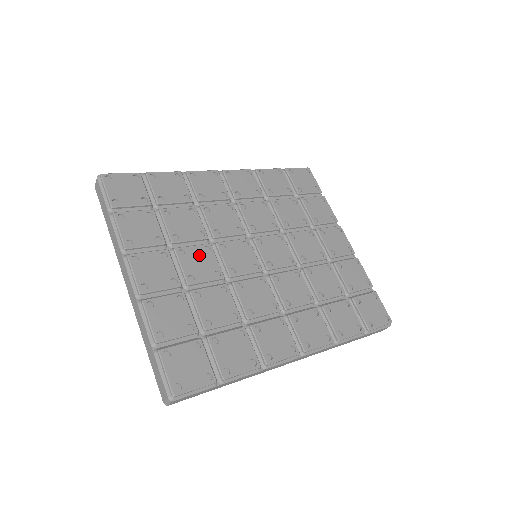
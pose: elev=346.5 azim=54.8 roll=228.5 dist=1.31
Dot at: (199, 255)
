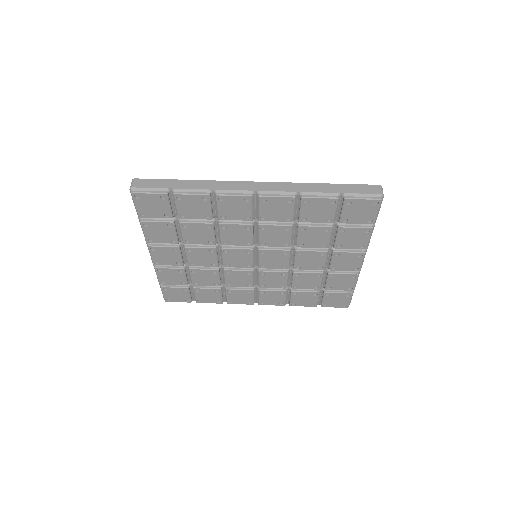
Dot at: (203, 253)
